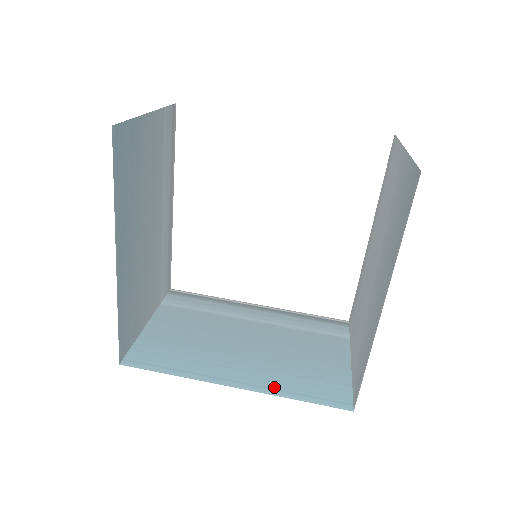
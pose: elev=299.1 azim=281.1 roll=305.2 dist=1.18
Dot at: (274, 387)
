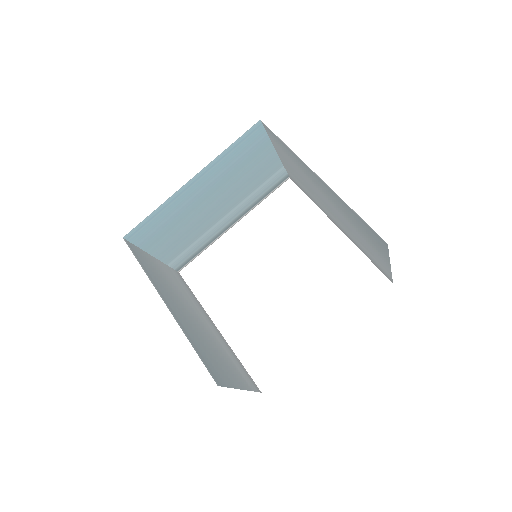
Dot at: (186, 331)
